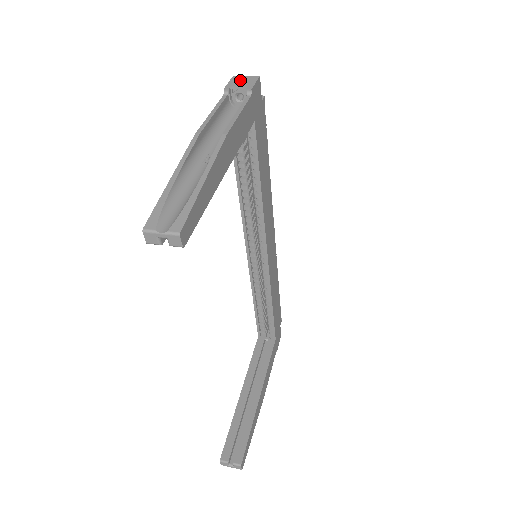
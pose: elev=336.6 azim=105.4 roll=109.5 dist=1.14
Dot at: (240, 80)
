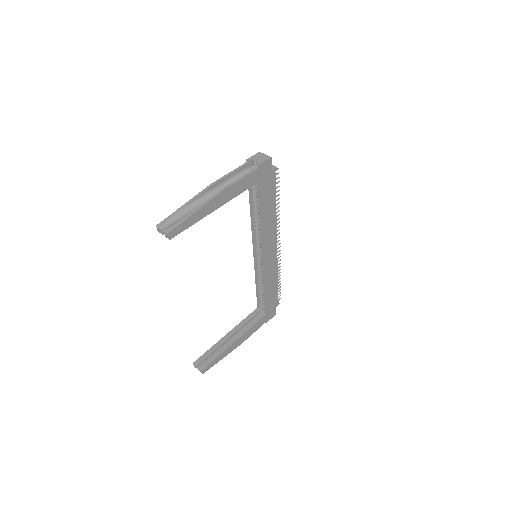
Dot at: (259, 156)
